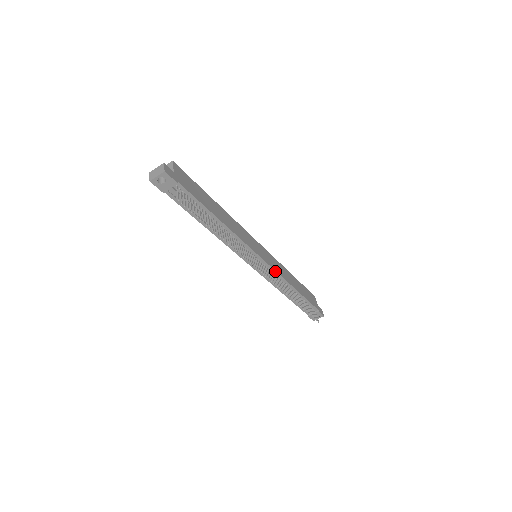
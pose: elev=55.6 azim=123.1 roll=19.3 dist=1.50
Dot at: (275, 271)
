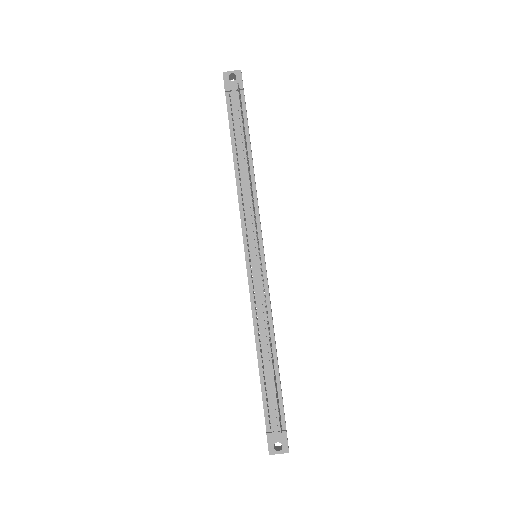
Dot at: (267, 287)
